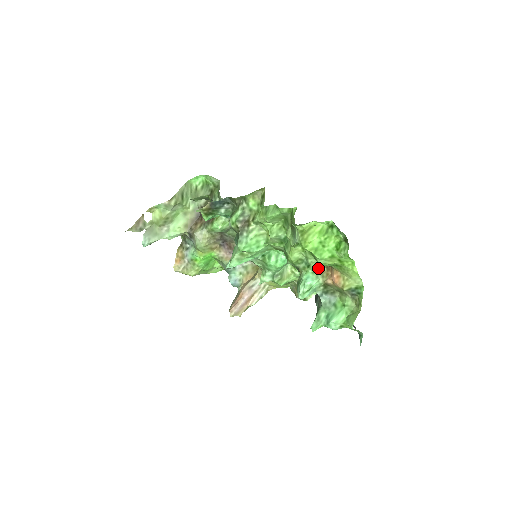
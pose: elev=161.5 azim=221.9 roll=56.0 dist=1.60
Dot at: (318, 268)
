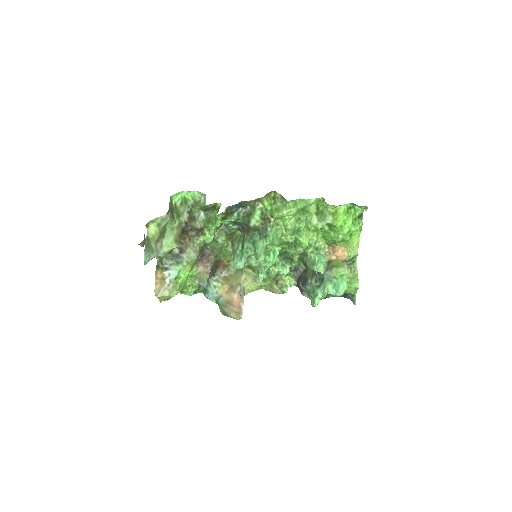
Dot at: (321, 250)
